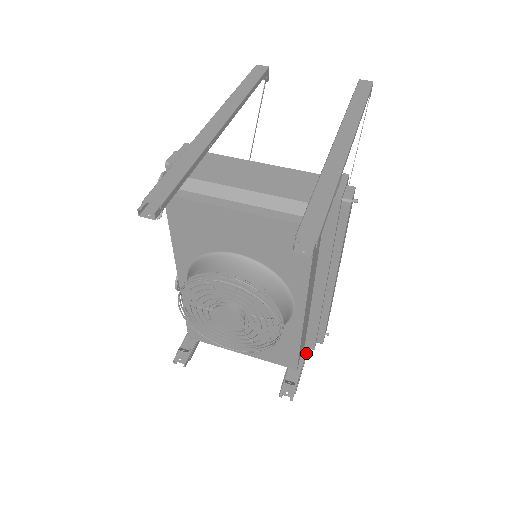
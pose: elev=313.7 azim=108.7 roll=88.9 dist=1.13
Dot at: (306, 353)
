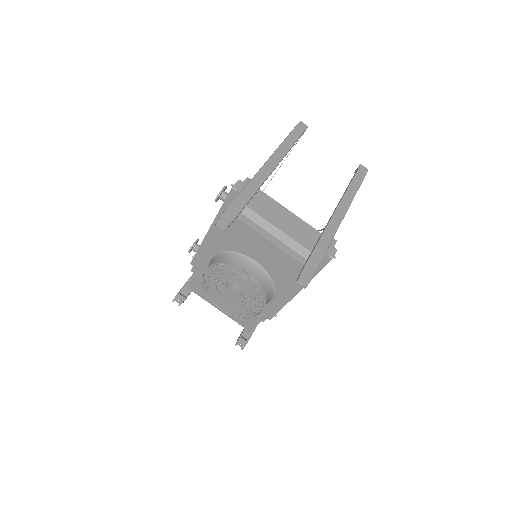
Dot at: occluded
